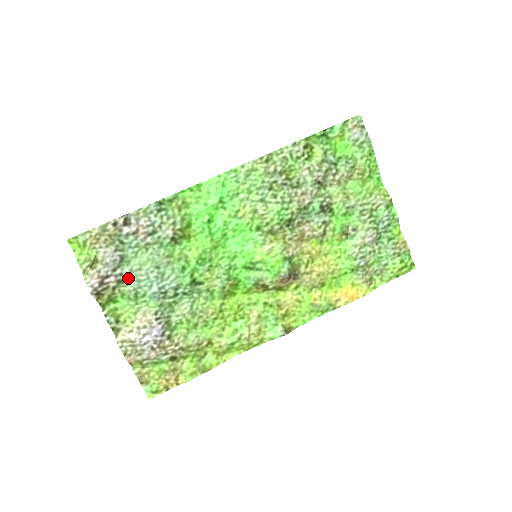
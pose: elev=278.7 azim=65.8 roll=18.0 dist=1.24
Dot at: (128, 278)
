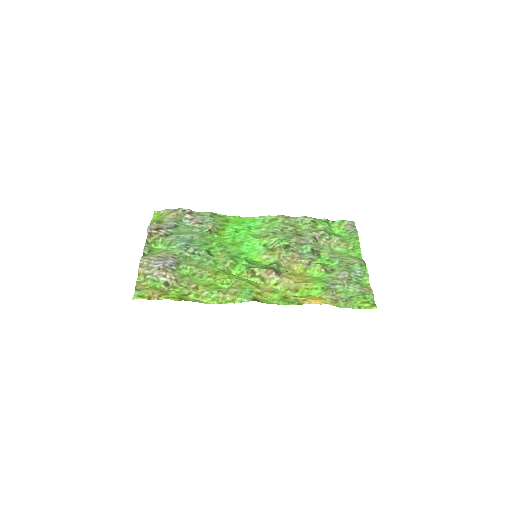
Dot at: (172, 235)
